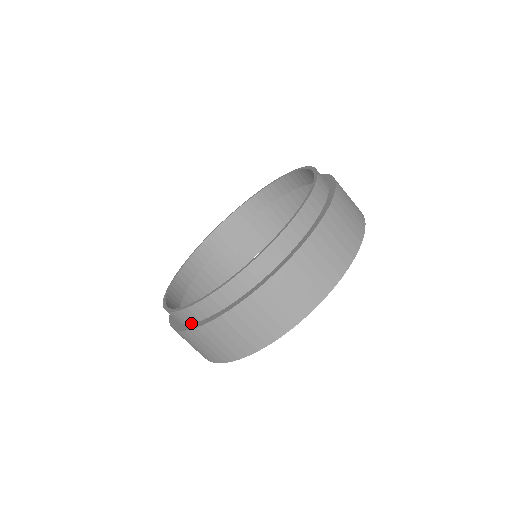
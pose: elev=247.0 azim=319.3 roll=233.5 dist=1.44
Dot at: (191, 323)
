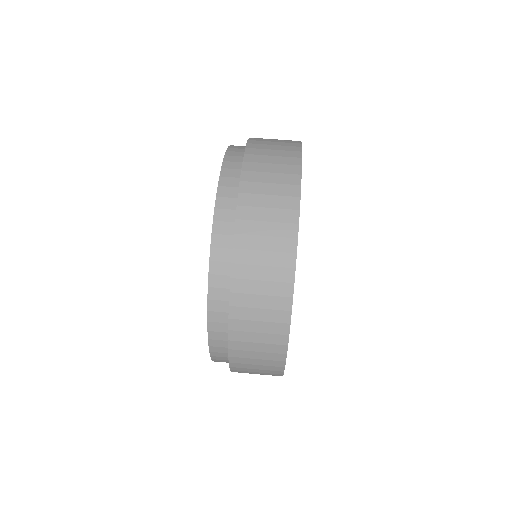
Dot at: occluded
